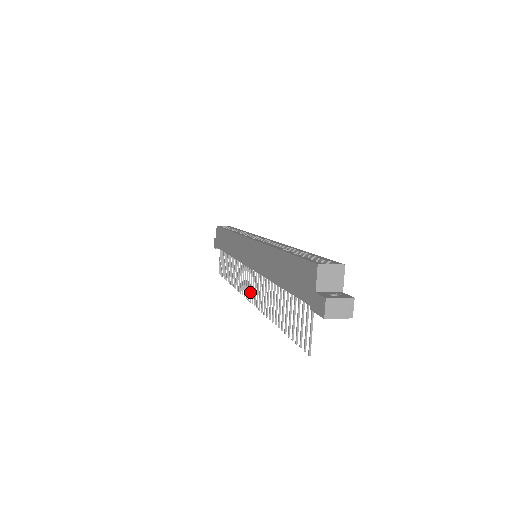
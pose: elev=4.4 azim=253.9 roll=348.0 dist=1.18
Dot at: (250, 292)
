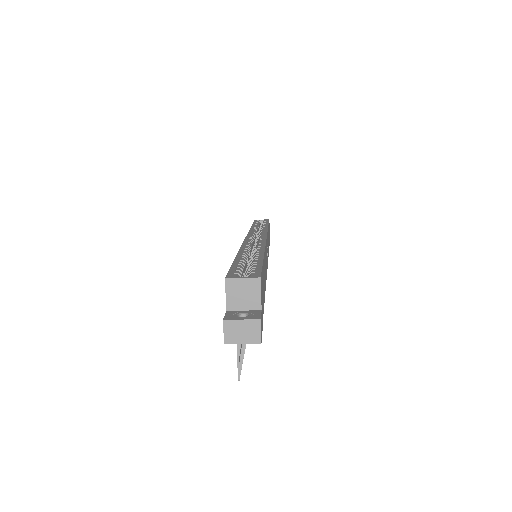
Dot at: occluded
